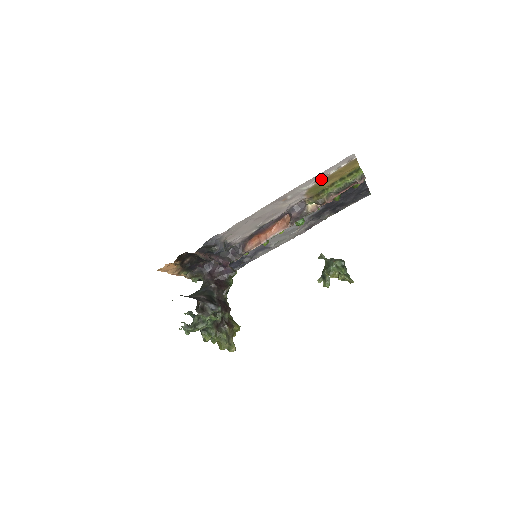
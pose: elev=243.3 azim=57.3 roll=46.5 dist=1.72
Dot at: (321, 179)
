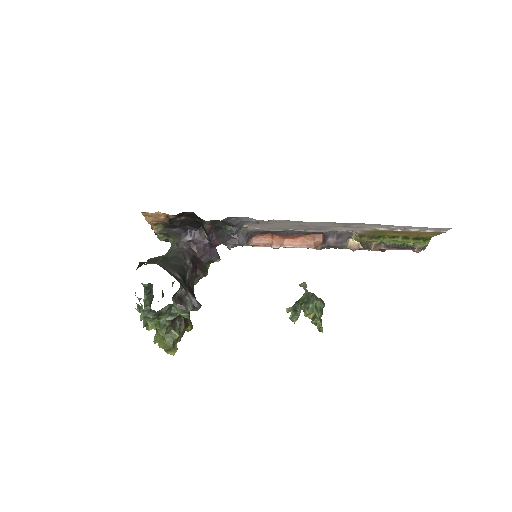
Dot at: (398, 229)
